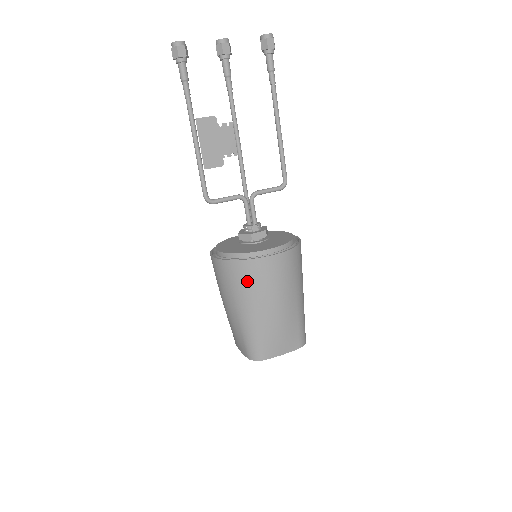
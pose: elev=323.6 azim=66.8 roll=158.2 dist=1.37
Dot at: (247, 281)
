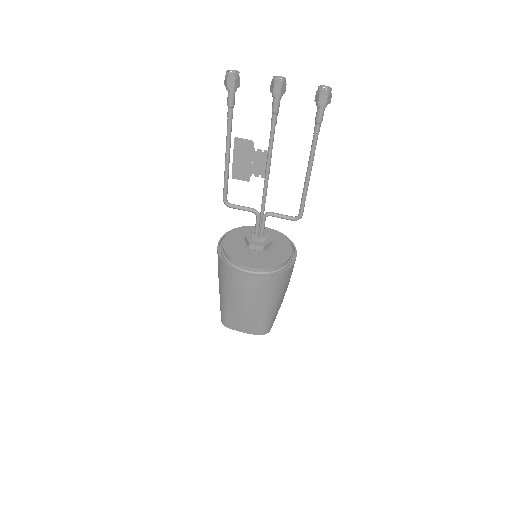
Dot at: (226, 278)
